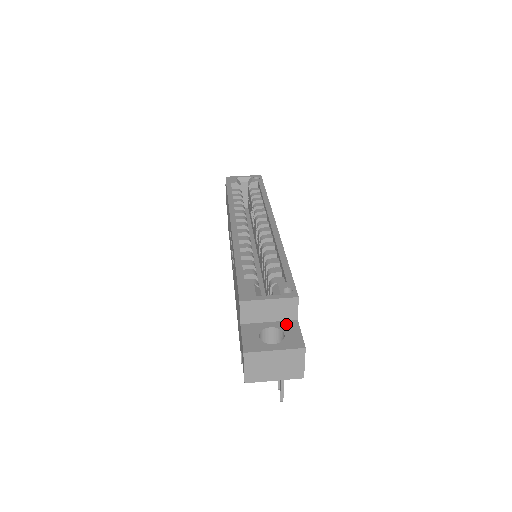
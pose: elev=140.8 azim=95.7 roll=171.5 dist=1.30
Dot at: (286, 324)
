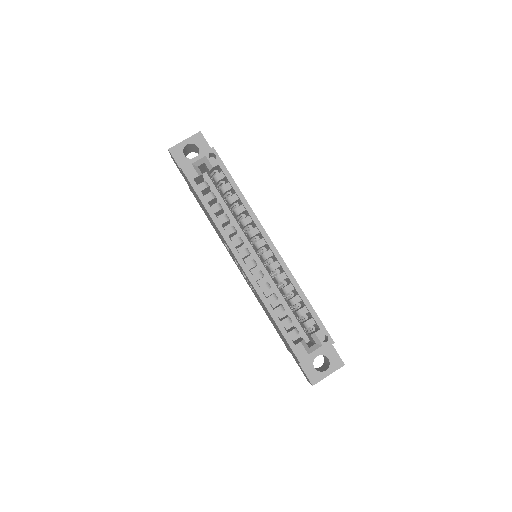
Dot at: (325, 349)
